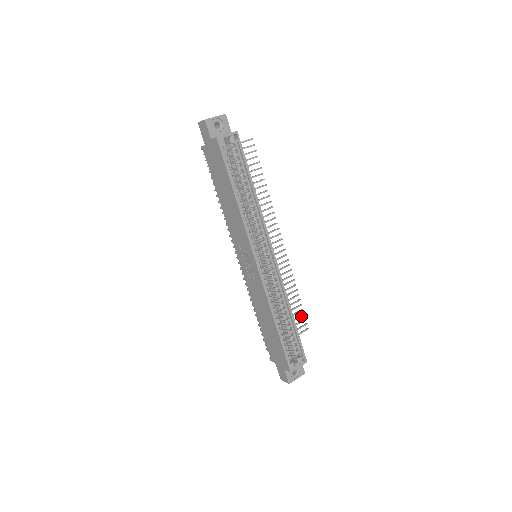
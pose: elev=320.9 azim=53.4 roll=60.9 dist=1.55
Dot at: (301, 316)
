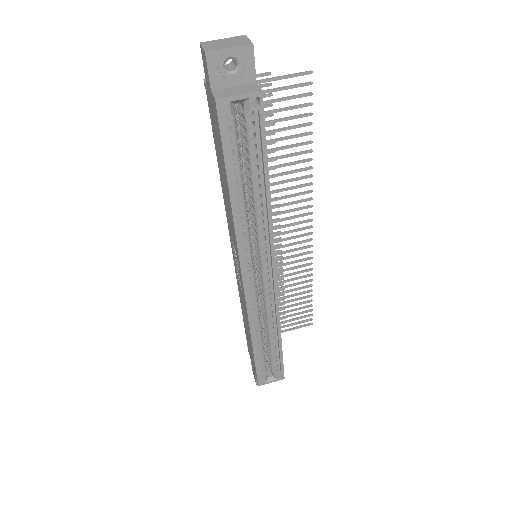
Dot at: (307, 312)
